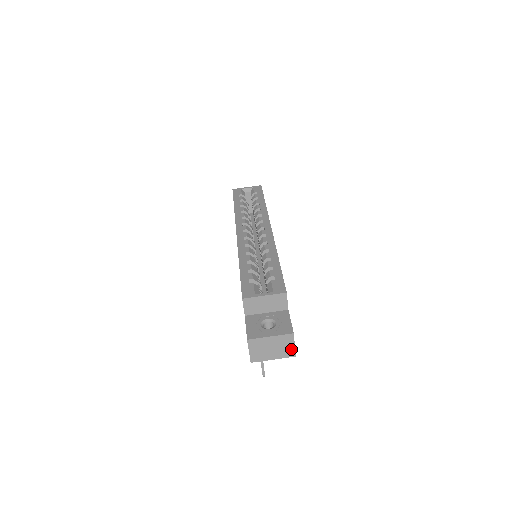
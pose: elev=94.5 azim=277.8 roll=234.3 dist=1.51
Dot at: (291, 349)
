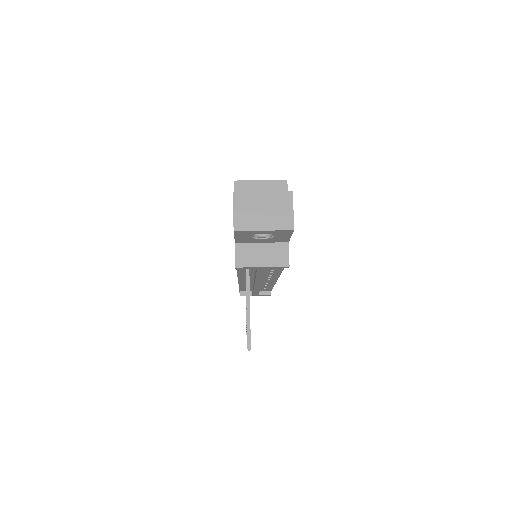
Dot at: (288, 217)
